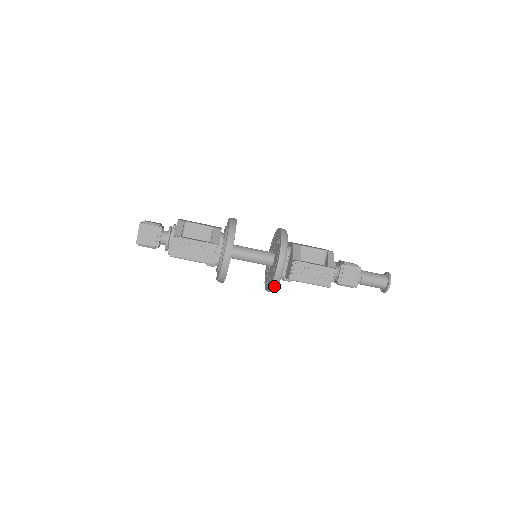
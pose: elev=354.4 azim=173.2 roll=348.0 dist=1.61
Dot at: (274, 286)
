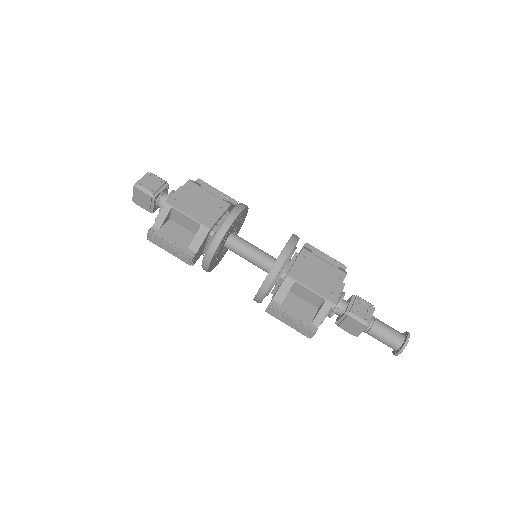
Dot at: occluded
